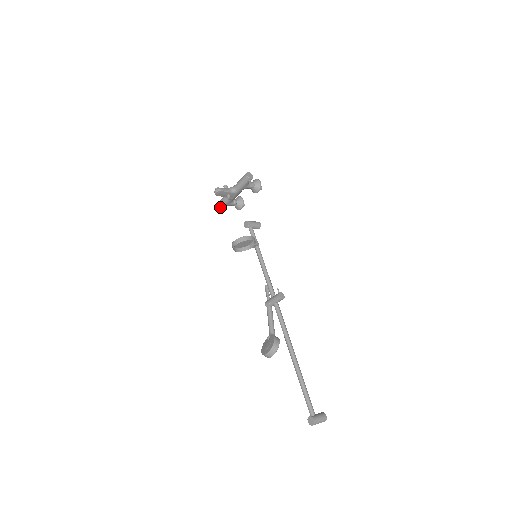
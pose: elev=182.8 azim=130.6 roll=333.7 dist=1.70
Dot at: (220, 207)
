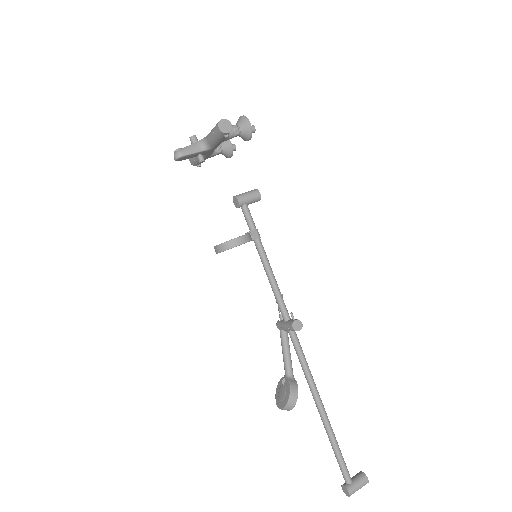
Dot at: (196, 162)
